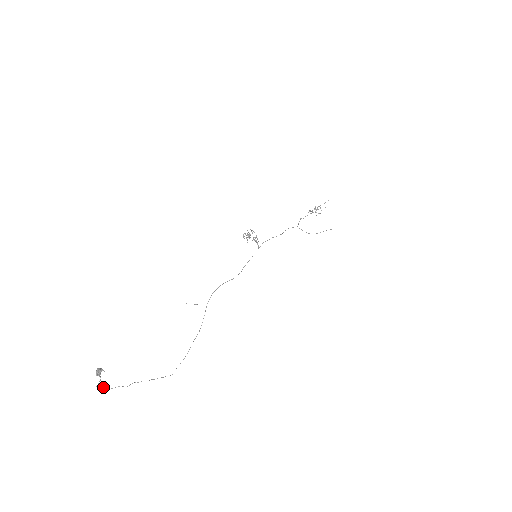
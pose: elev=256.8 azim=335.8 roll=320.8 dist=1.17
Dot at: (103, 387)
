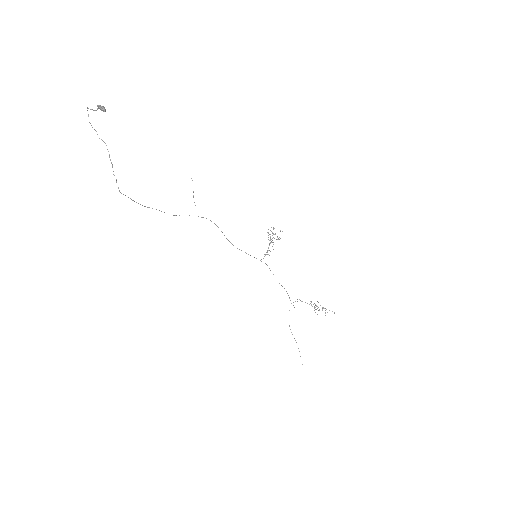
Dot at: occluded
